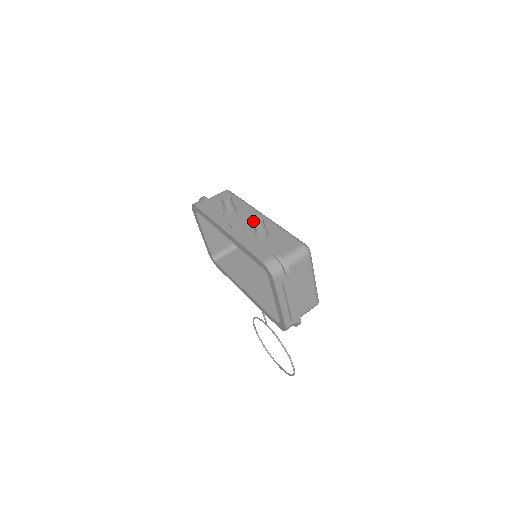
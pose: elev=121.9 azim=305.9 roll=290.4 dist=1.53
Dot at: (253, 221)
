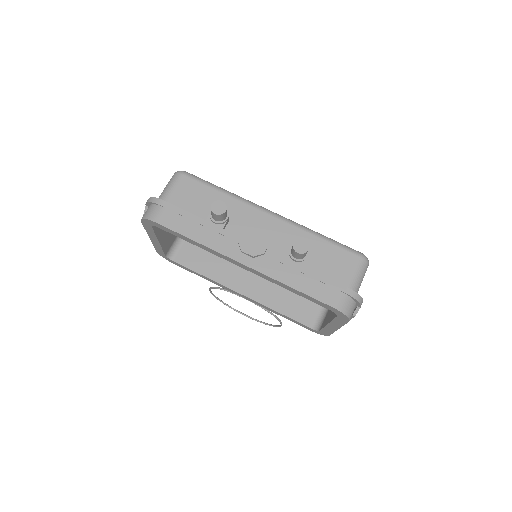
Dot at: (295, 249)
